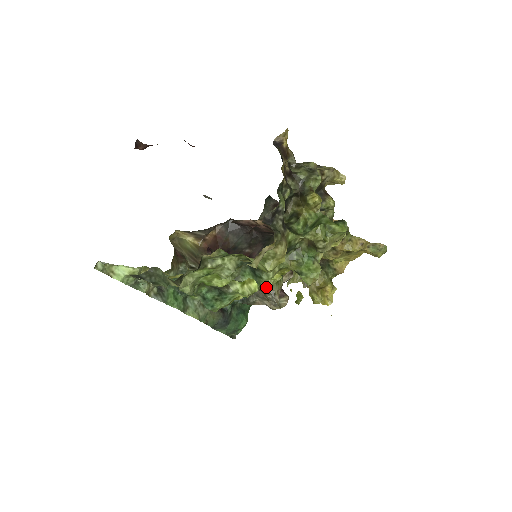
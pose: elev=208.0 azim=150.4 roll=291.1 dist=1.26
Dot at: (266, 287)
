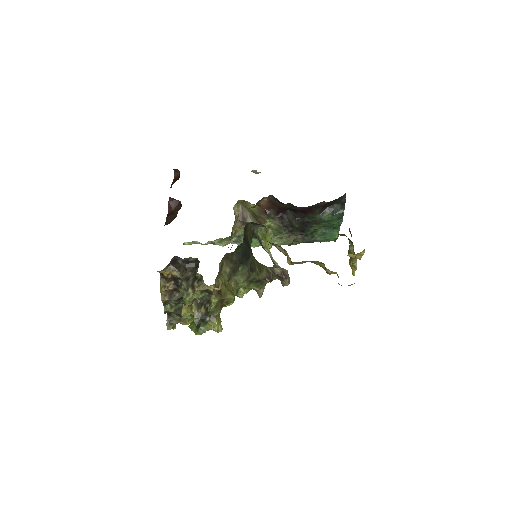
Dot at: (238, 296)
